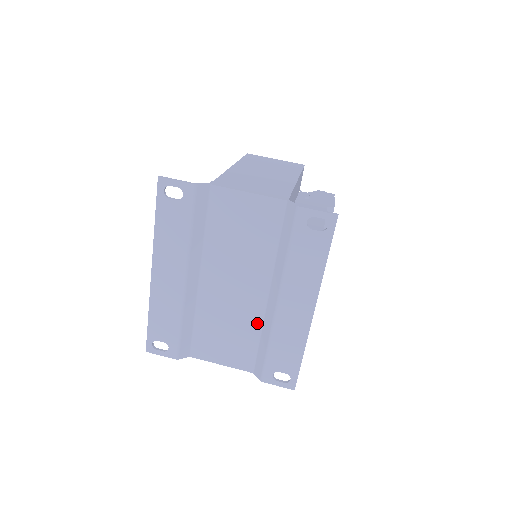
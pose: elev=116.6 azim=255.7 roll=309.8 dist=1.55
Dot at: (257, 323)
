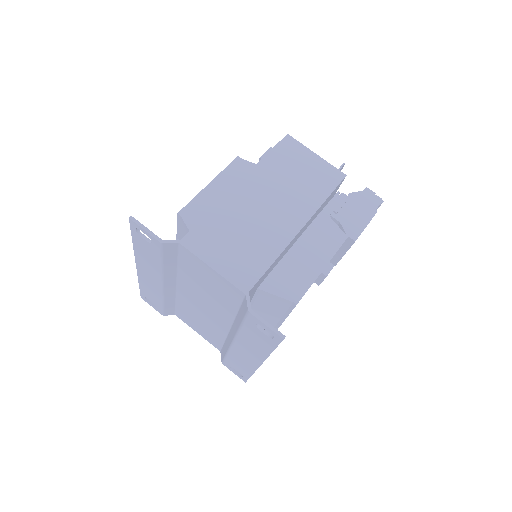
Dot at: (222, 334)
